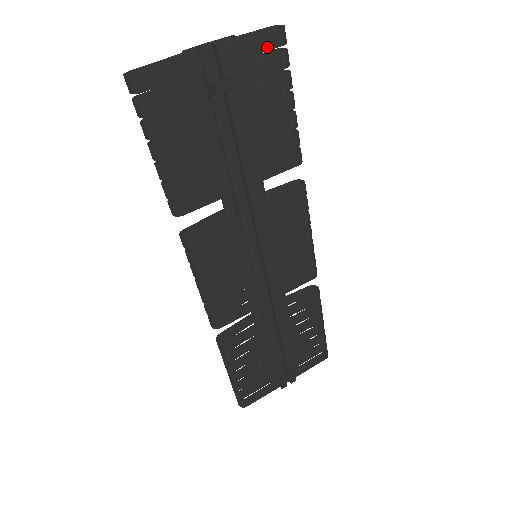
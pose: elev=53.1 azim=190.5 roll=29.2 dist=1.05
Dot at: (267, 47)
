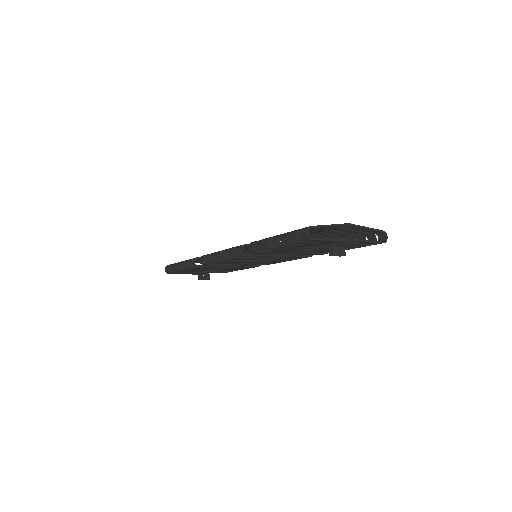
Dot at: occluded
